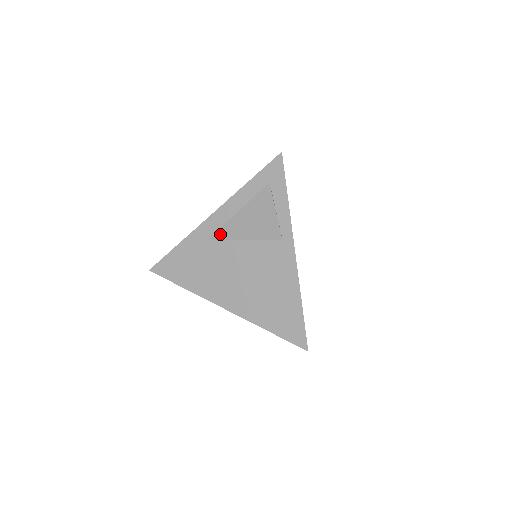
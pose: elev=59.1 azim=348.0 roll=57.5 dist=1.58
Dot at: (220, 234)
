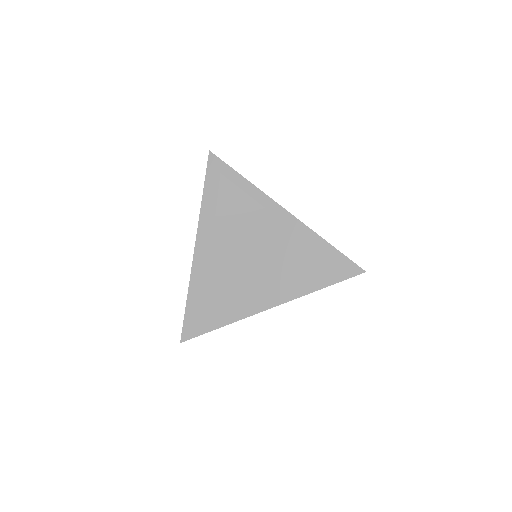
Dot at: (215, 253)
